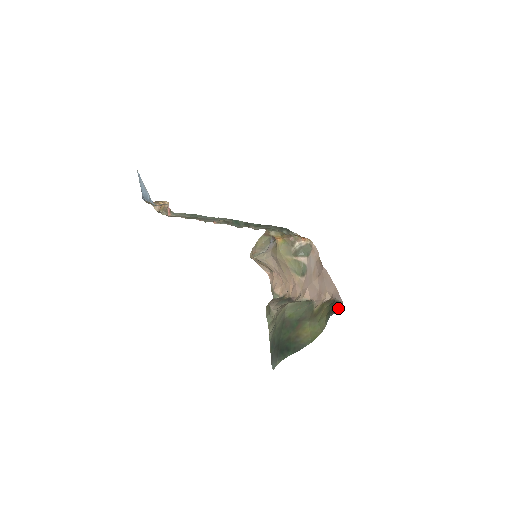
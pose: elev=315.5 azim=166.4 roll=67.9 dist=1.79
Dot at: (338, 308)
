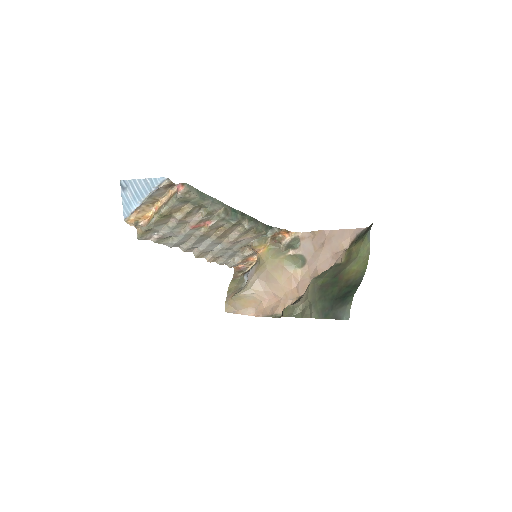
Dot at: (370, 226)
